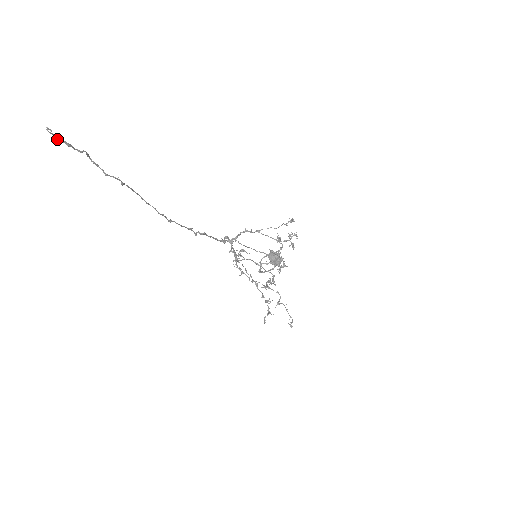
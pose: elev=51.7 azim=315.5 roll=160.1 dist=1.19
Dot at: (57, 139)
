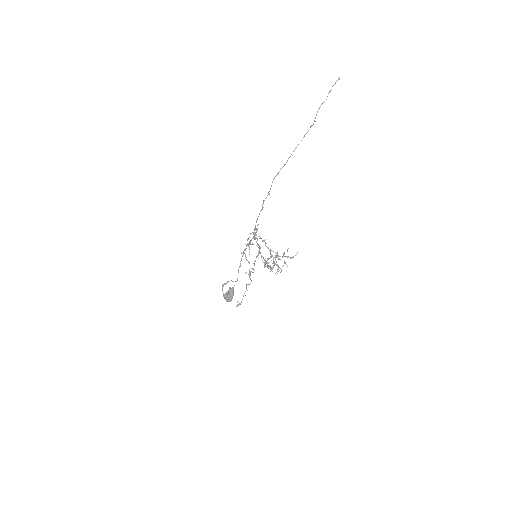
Dot at: (335, 83)
